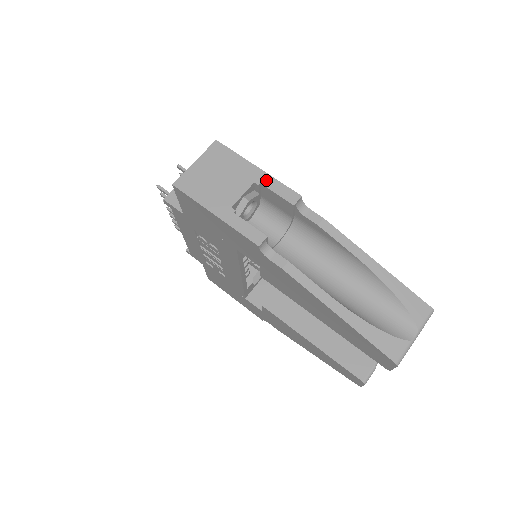
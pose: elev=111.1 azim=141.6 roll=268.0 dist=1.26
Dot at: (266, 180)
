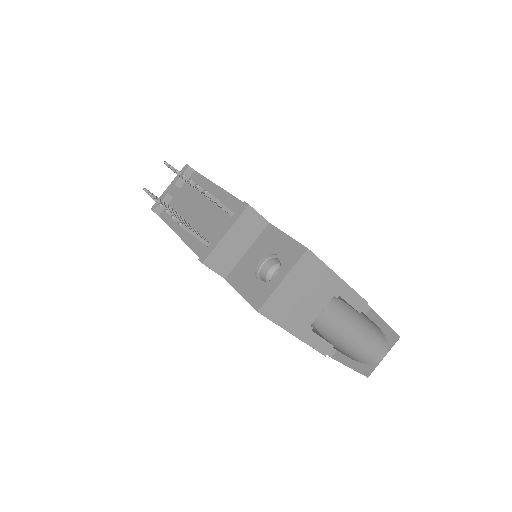
Dot at: (345, 292)
